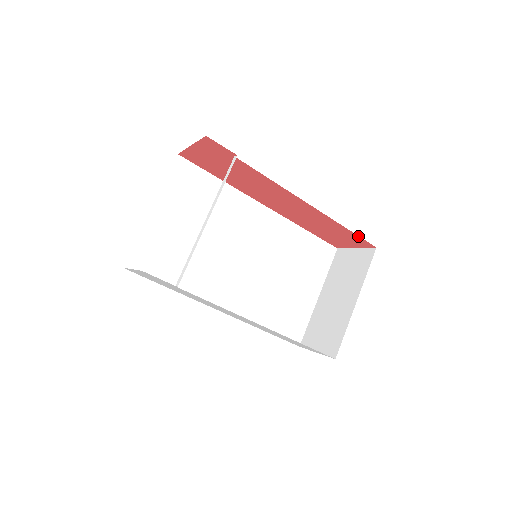
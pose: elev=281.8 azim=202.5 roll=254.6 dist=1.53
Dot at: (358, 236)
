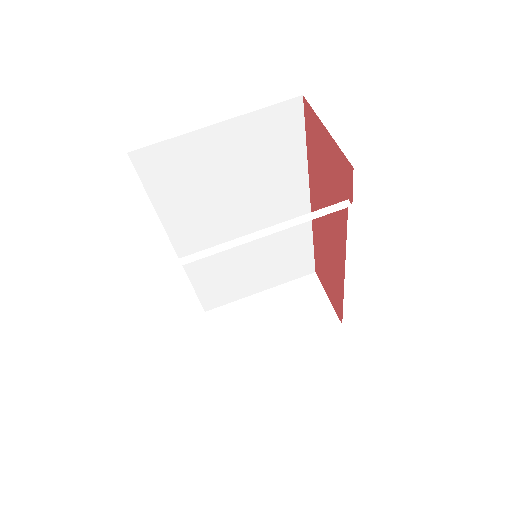
Dot at: (342, 311)
